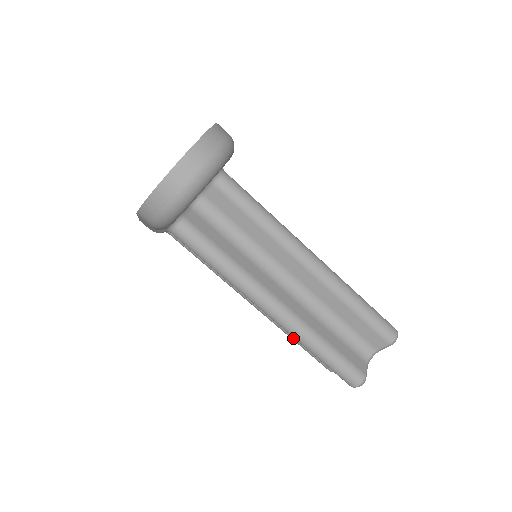
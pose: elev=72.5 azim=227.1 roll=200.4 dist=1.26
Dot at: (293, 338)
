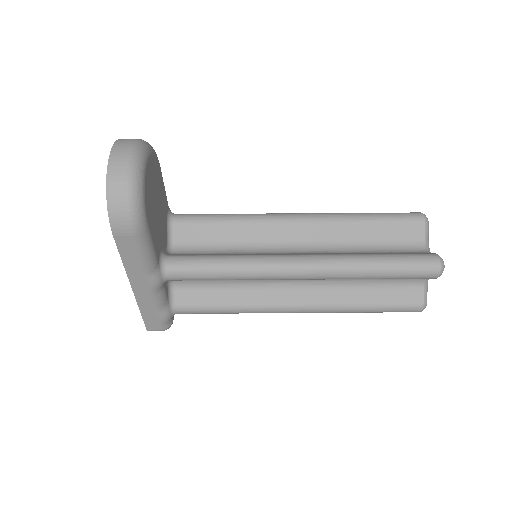
Dot at: (358, 306)
